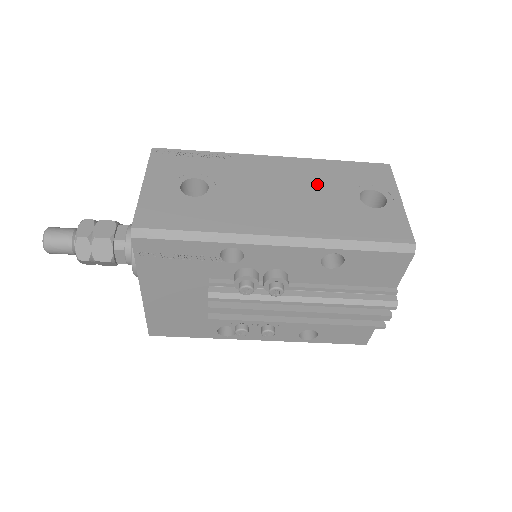
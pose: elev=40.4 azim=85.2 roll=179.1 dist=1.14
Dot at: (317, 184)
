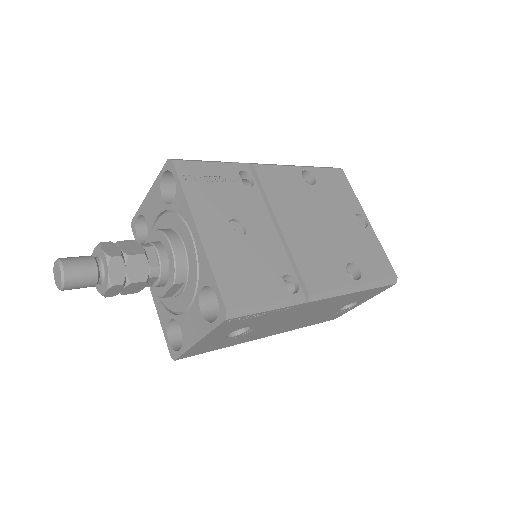
Dot at: (328, 308)
